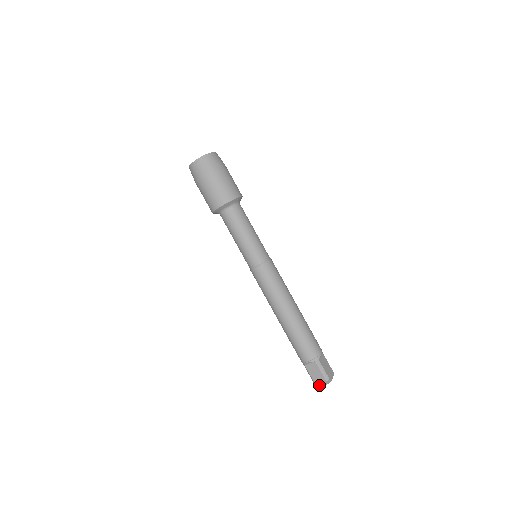
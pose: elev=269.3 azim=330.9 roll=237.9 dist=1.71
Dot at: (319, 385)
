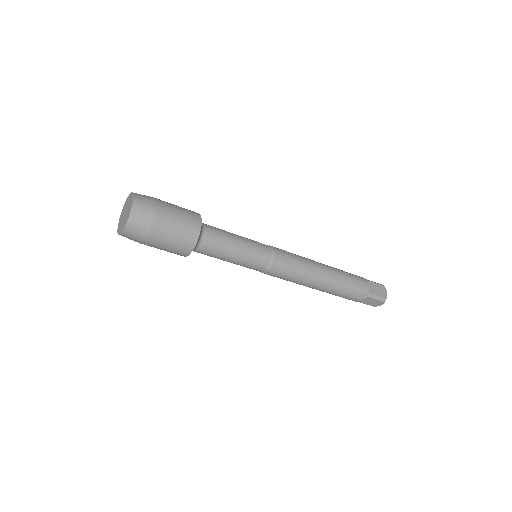
Dot at: occluded
